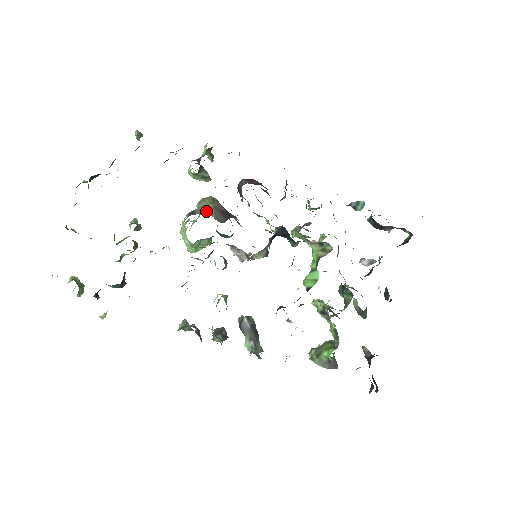
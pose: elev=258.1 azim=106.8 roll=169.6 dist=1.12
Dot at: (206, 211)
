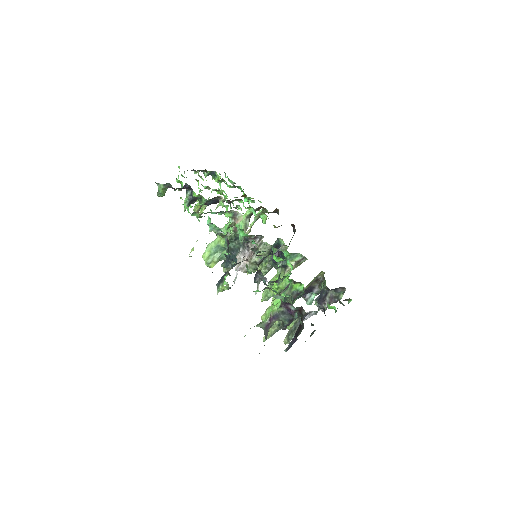
Dot at: occluded
